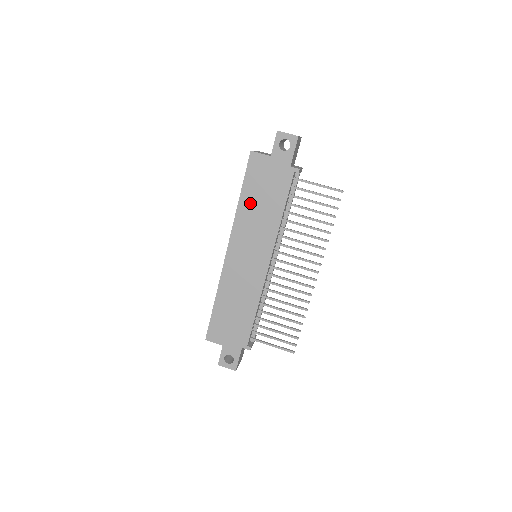
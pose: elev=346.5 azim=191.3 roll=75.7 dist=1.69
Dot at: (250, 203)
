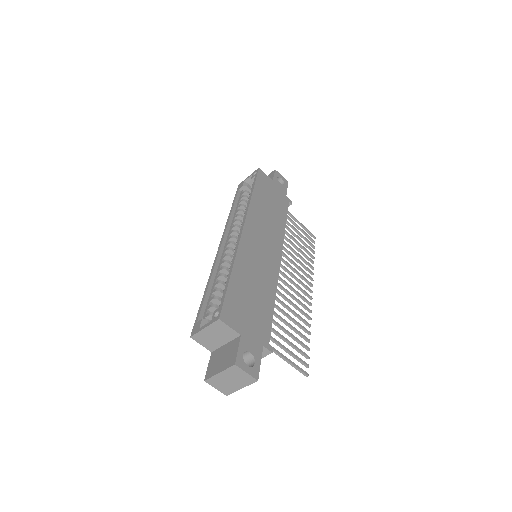
Dot at: (261, 201)
